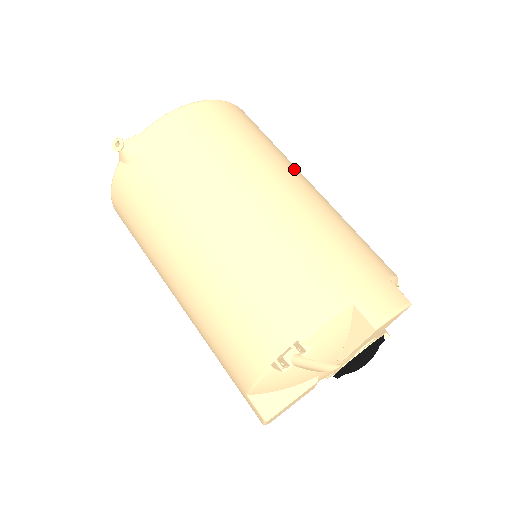
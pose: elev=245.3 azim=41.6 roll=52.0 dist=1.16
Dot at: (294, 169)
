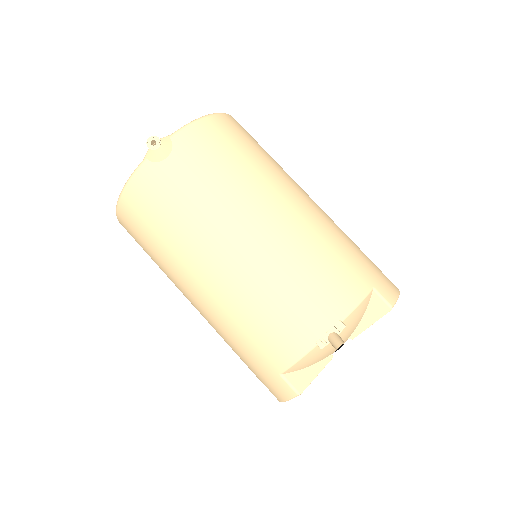
Dot at: occluded
